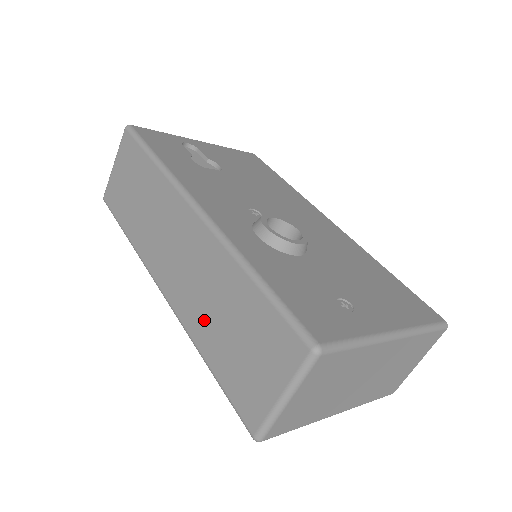
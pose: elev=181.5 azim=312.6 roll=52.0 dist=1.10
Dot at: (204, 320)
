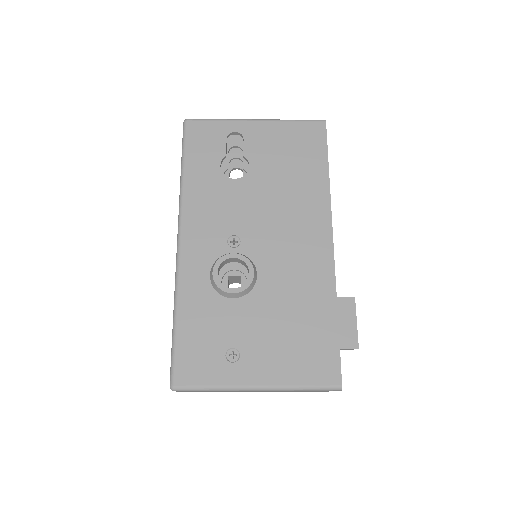
Dot at: occluded
